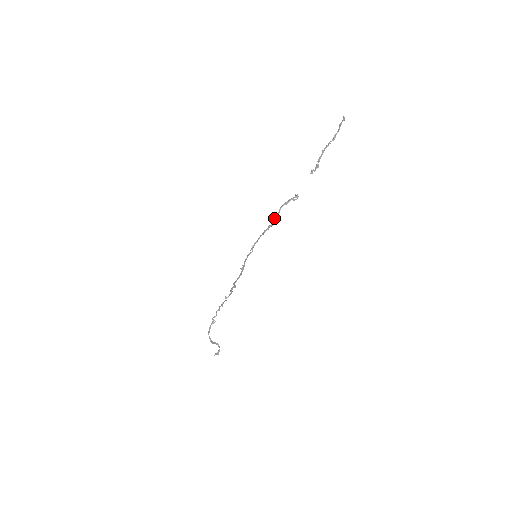
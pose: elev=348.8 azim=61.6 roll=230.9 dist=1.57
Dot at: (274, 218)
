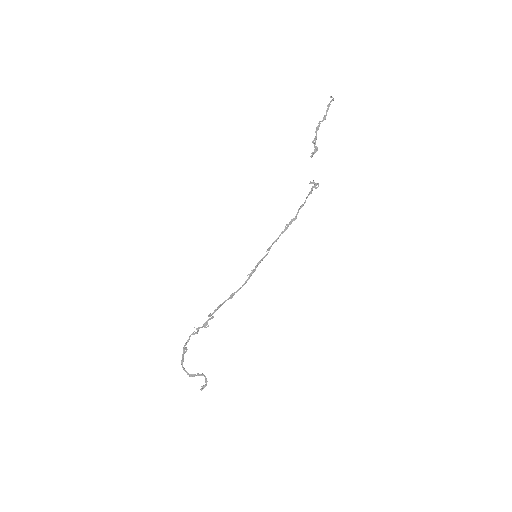
Dot at: occluded
